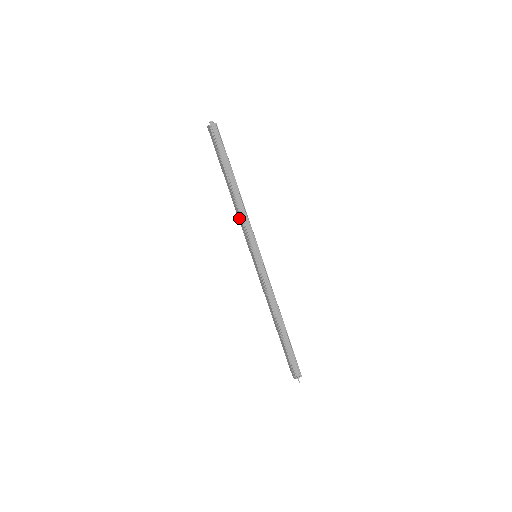
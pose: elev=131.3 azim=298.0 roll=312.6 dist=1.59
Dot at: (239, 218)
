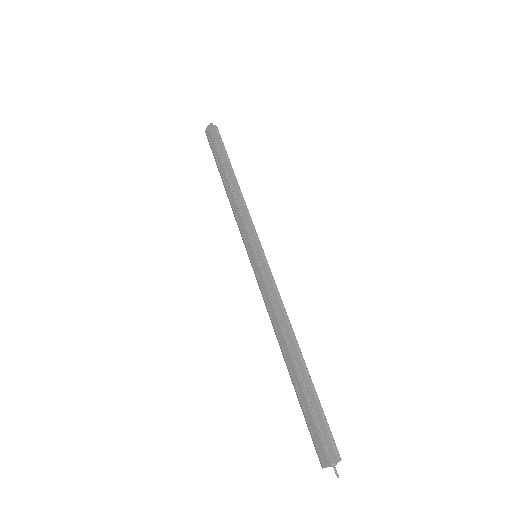
Dot at: (235, 210)
